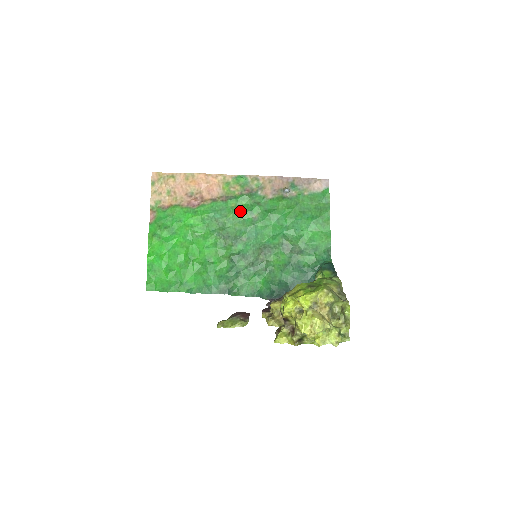
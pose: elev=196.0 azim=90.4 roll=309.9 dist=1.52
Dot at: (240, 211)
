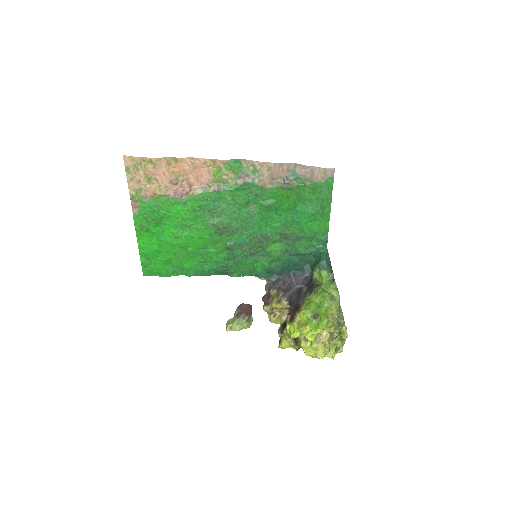
Dot at: (235, 202)
